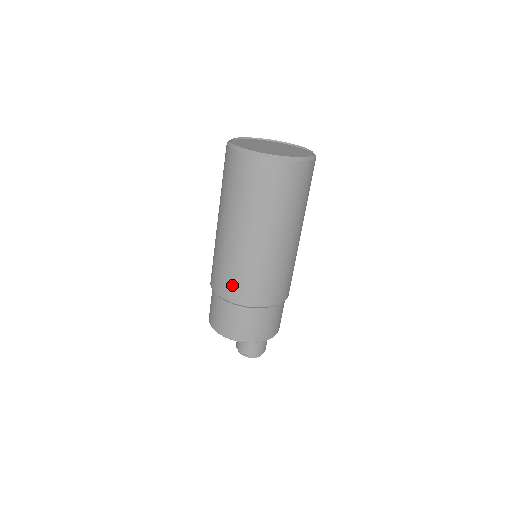
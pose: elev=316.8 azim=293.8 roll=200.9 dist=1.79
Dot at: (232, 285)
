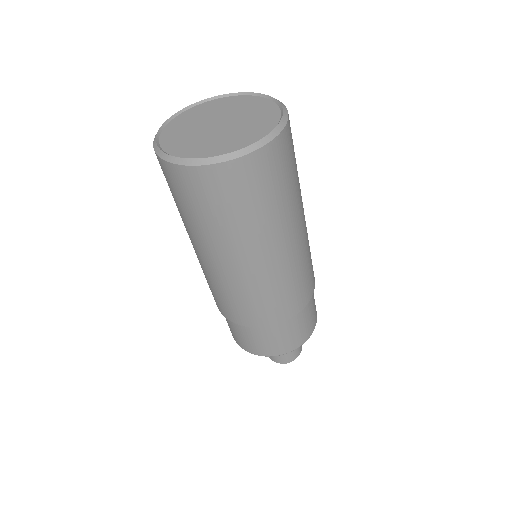
Dot at: occluded
